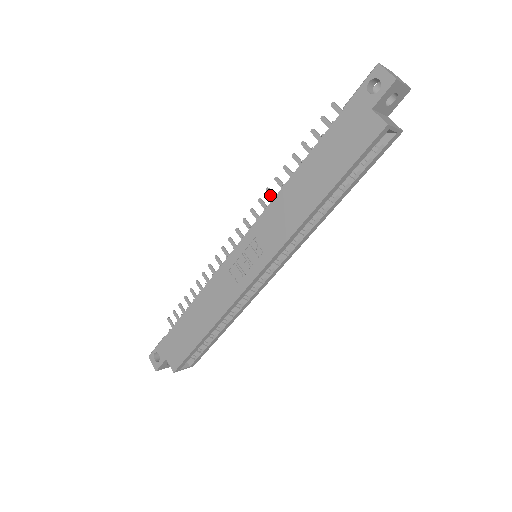
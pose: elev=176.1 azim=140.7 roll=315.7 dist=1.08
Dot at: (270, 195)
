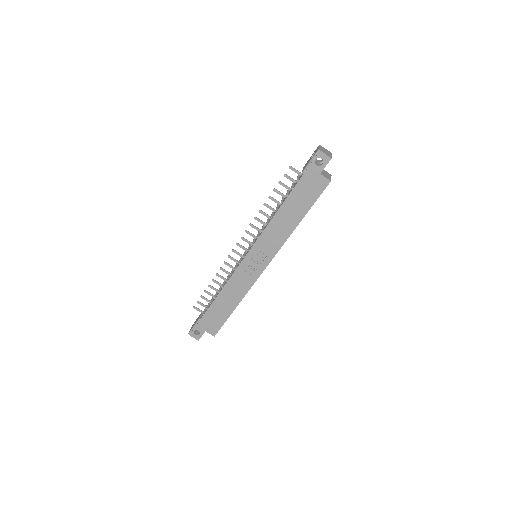
Dot at: (258, 221)
